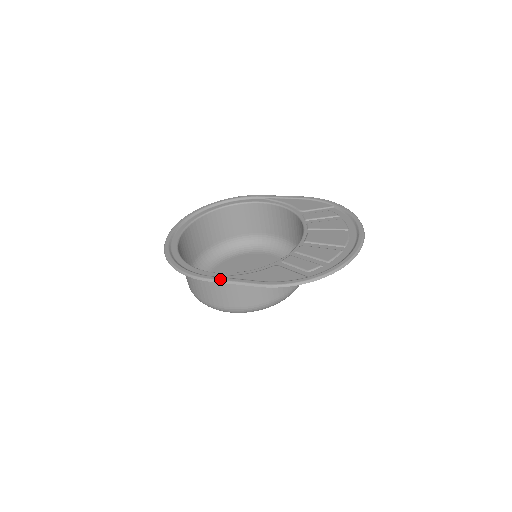
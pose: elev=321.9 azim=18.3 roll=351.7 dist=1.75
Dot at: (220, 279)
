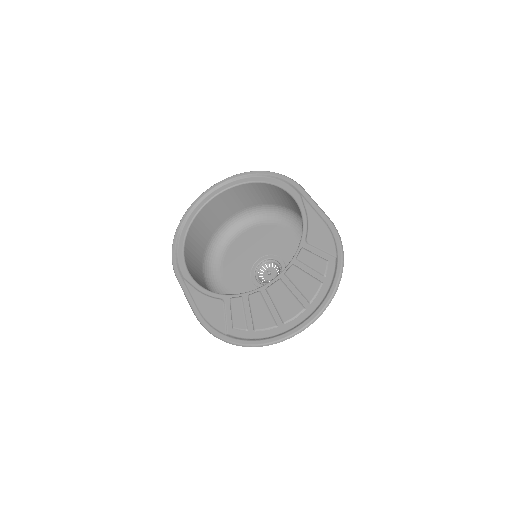
Dot at: (181, 284)
